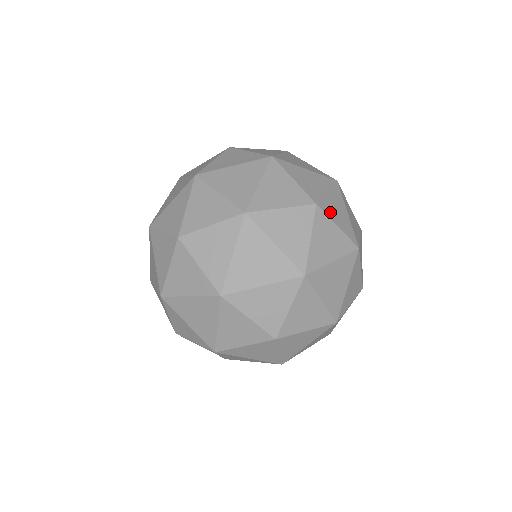
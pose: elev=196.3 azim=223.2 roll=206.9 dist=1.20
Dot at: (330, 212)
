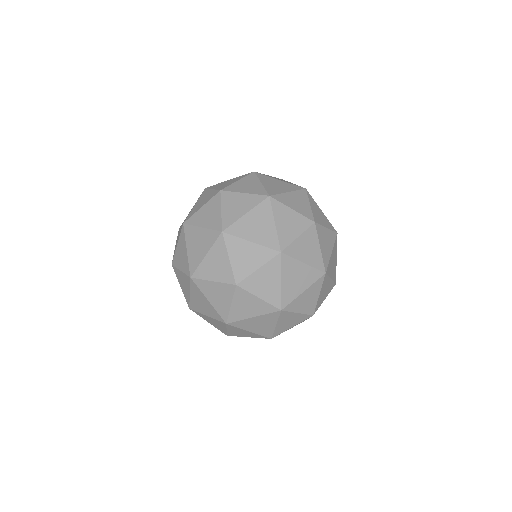
Dot at: (237, 189)
